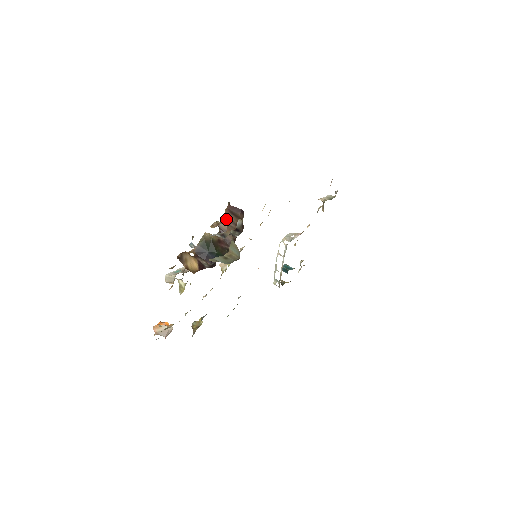
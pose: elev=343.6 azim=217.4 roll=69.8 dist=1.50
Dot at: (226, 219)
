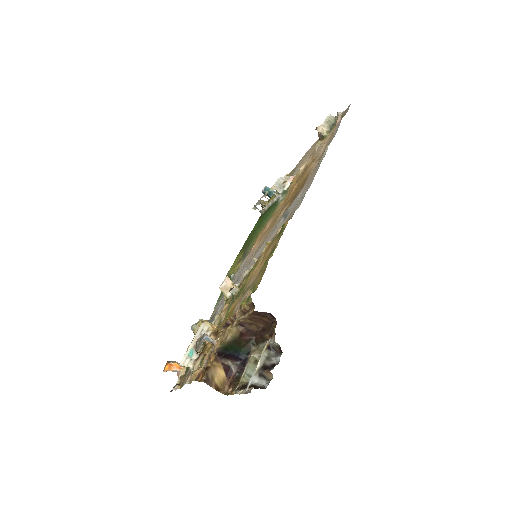
Dot at: (249, 318)
